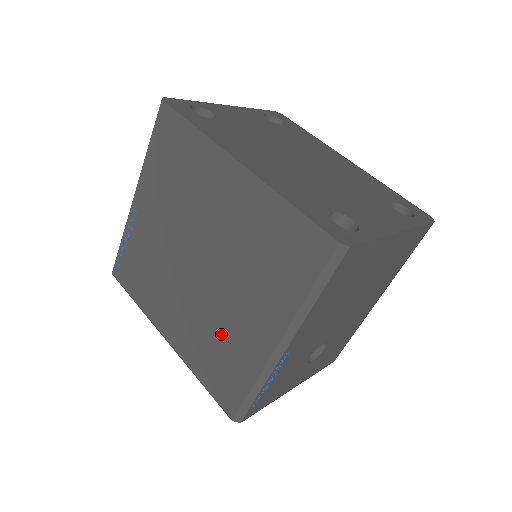
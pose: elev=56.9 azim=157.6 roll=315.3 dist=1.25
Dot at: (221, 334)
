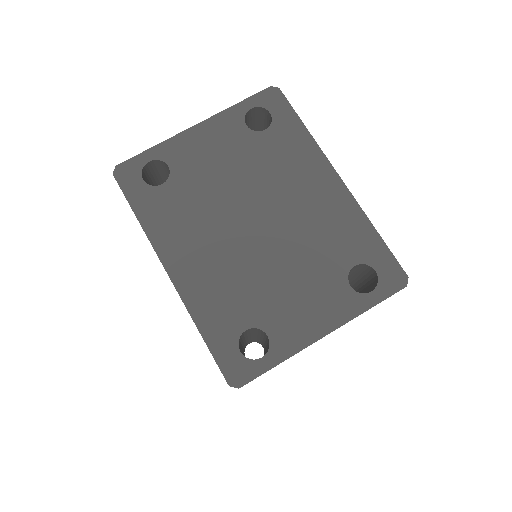
Dot at: occluded
